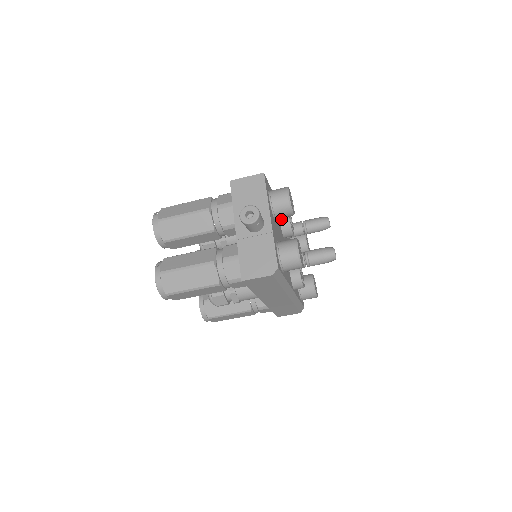
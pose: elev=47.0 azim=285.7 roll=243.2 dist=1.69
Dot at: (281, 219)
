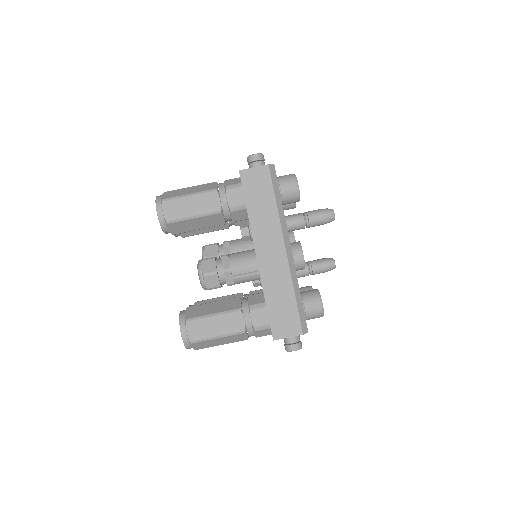
Dot at: occluded
